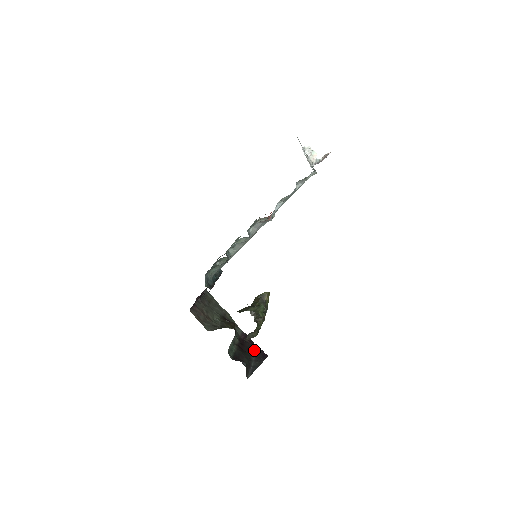
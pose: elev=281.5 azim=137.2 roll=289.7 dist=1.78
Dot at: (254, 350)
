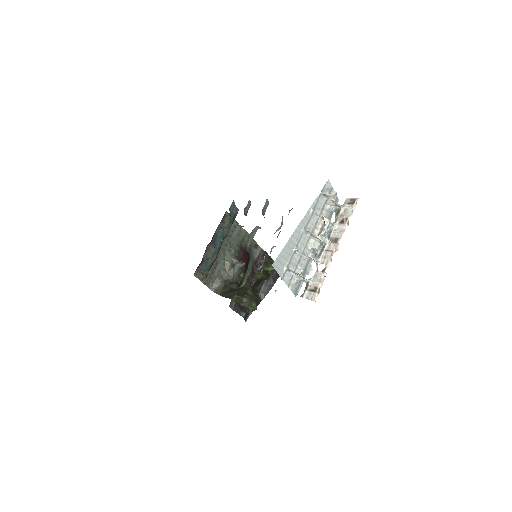
Dot at: occluded
